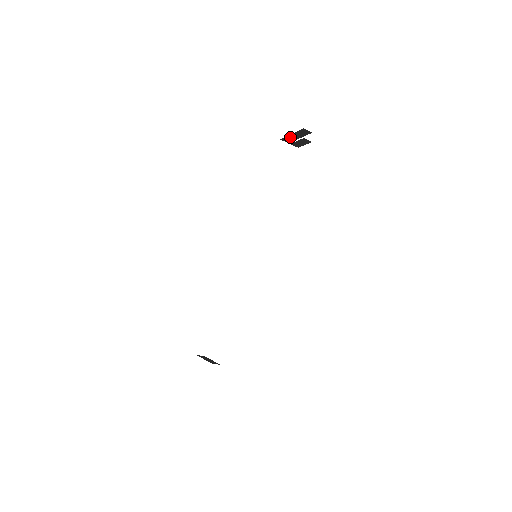
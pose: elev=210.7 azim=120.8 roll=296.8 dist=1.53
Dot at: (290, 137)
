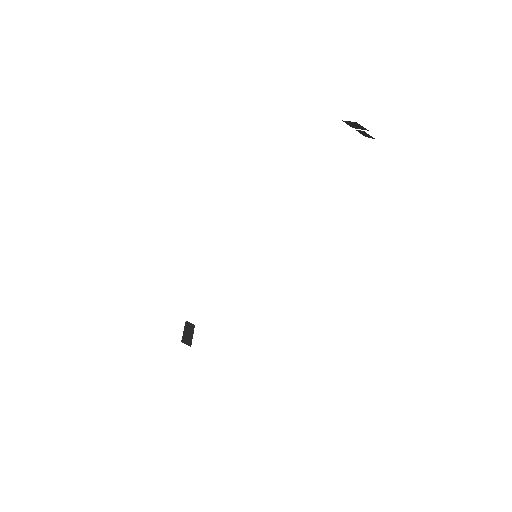
Dot at: (350, 123)
